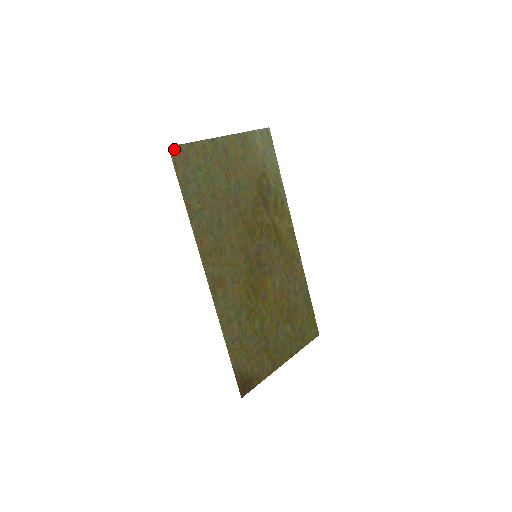
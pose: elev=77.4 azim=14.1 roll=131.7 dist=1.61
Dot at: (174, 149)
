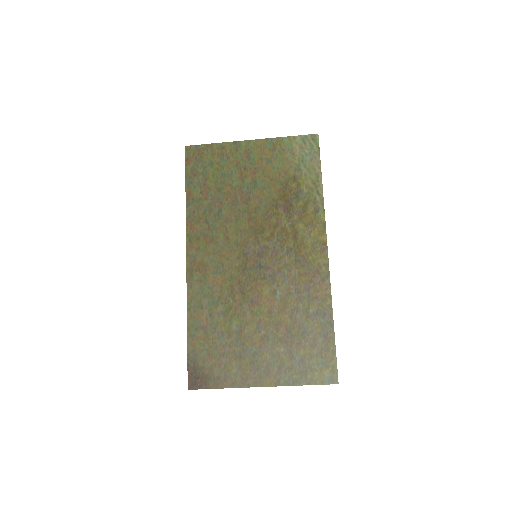
Dot at: (190, 148)
